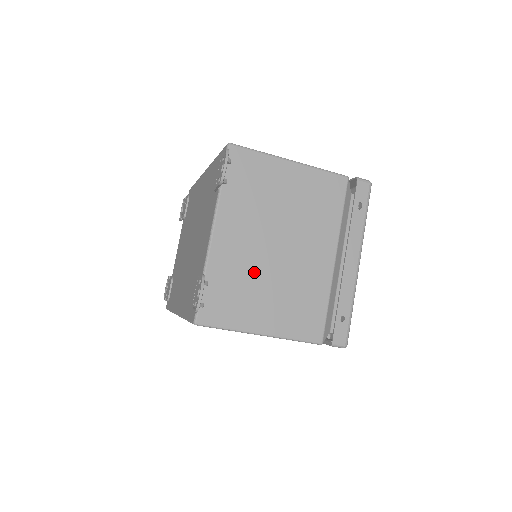
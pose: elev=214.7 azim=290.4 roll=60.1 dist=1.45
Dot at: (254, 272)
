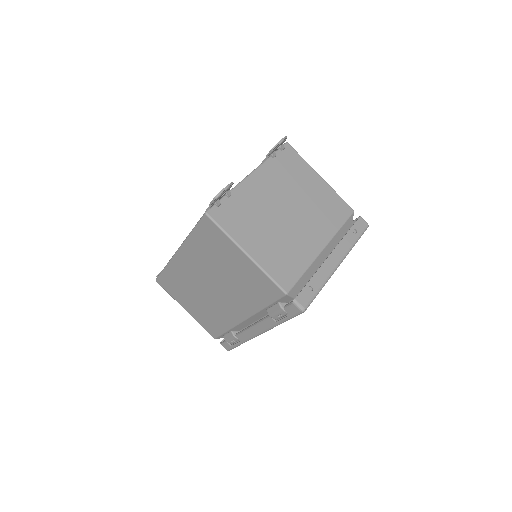
Dot at: (264, 214)
